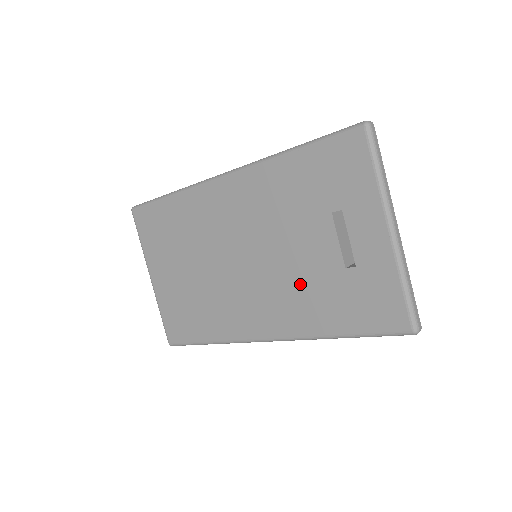
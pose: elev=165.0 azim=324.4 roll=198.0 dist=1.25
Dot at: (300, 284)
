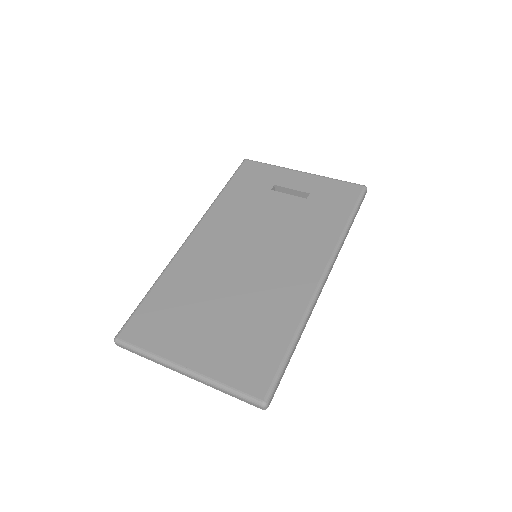
Dot at: (298, 227)
